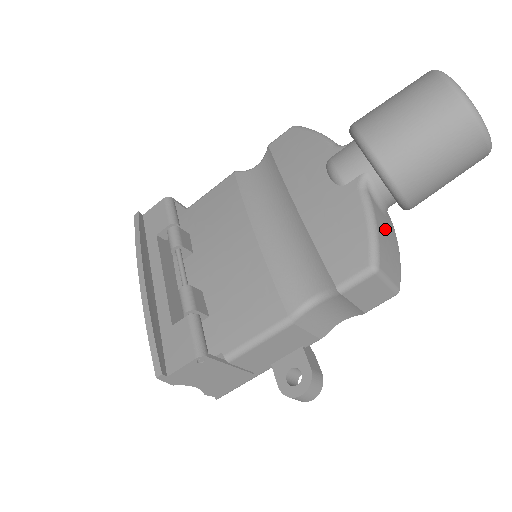
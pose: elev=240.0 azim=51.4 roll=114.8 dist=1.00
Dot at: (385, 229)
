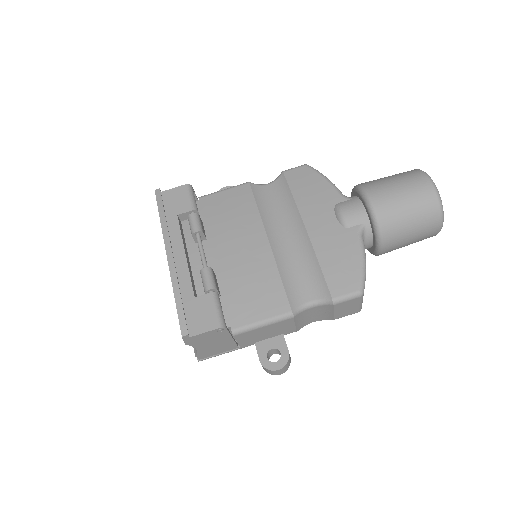
Dot at: occluded
